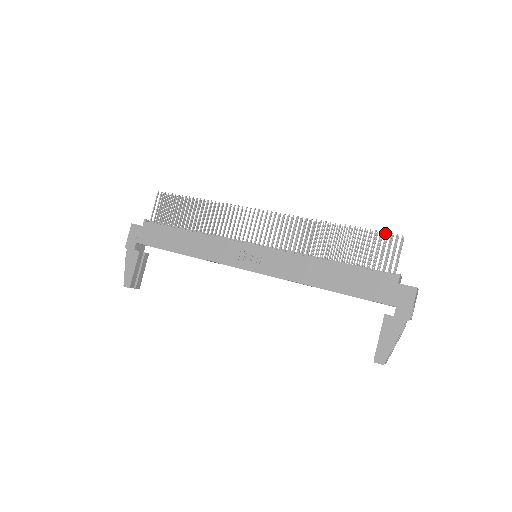
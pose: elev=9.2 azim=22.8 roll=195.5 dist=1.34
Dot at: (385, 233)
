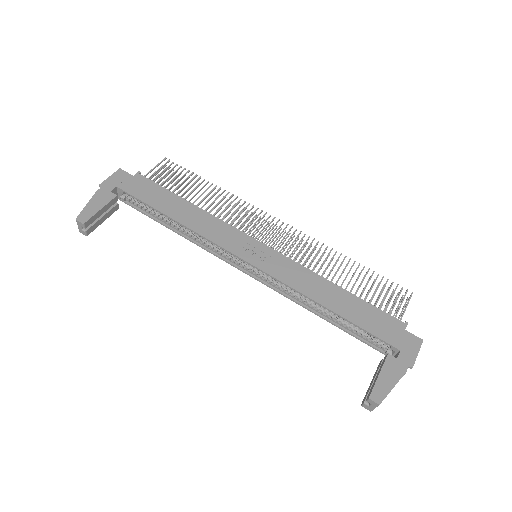
Dot at: (397, 284)
